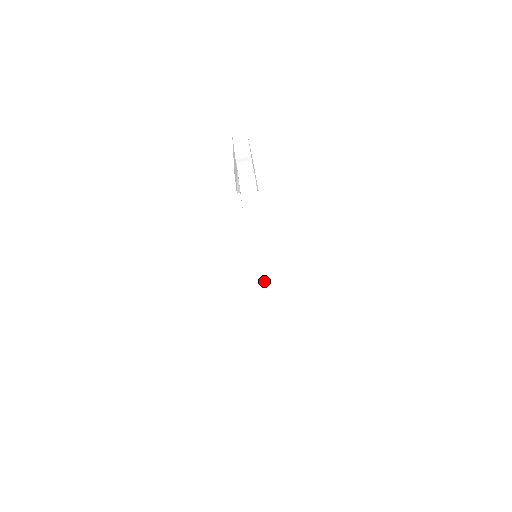
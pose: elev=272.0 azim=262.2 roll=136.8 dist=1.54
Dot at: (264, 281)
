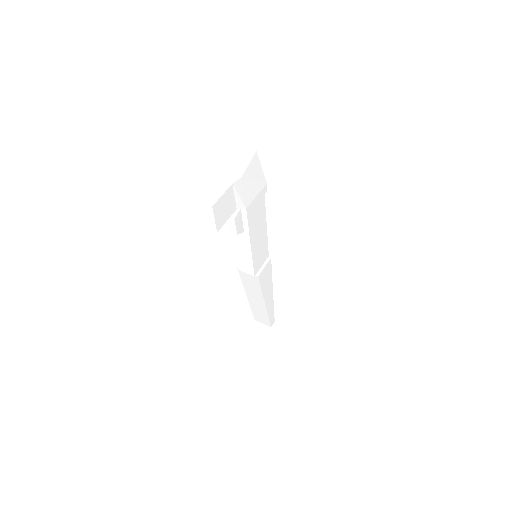
Dot at: (254, 281)
